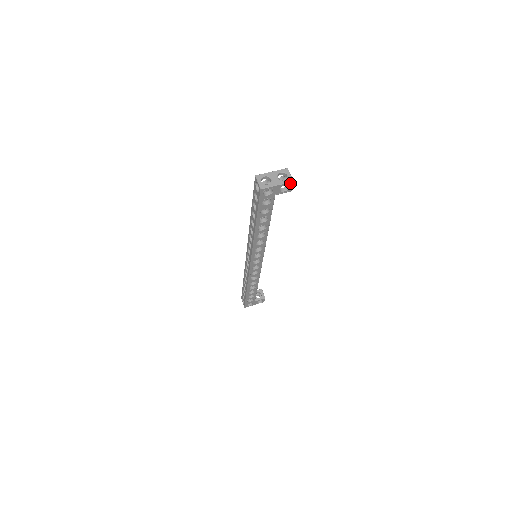
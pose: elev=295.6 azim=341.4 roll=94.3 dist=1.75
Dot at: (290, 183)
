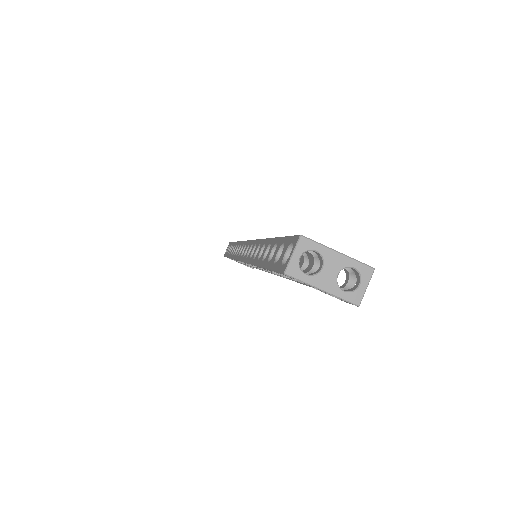
Dot at: (351, 301)
